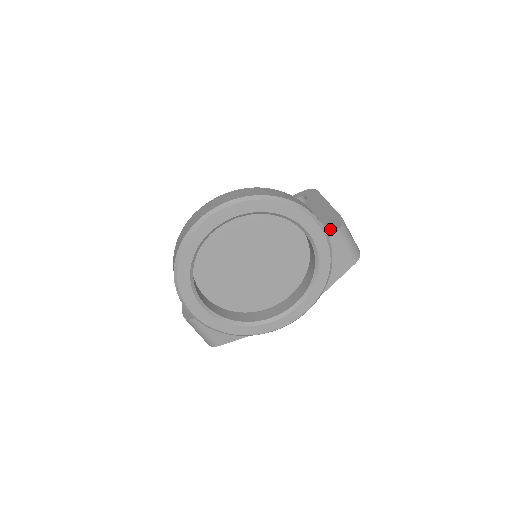
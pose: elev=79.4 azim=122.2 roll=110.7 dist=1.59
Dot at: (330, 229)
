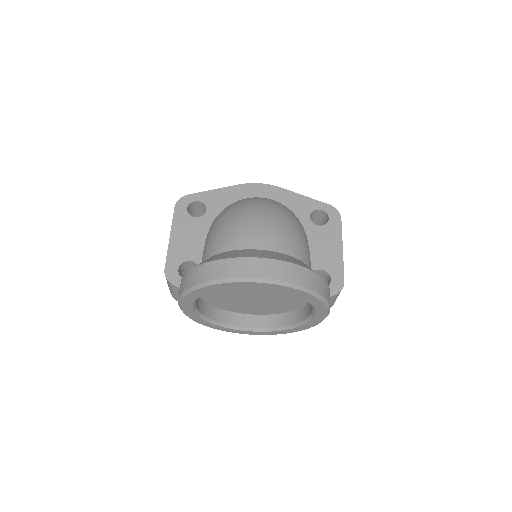
Dot at: occluded
